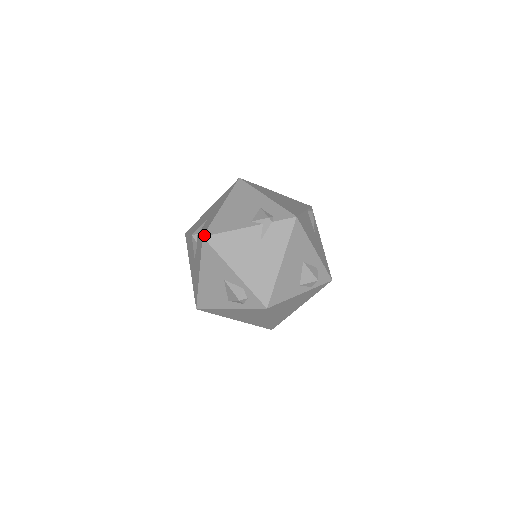
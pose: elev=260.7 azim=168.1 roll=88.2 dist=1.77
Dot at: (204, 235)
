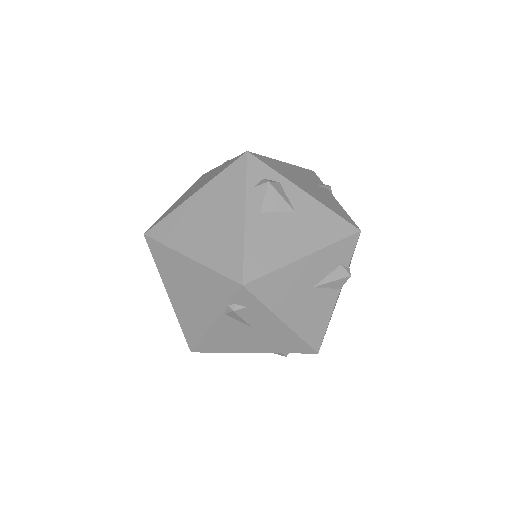
Dot at: occluded
